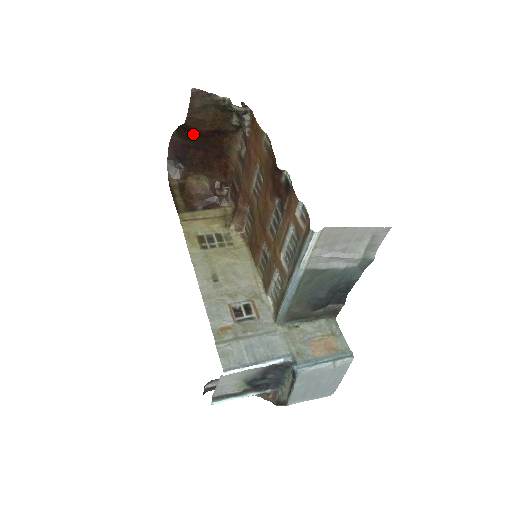
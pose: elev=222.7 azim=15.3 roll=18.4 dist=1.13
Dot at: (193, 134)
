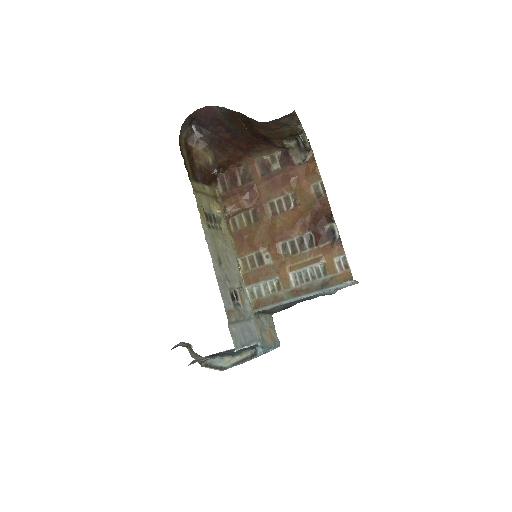
Dot at: (243, 124)
